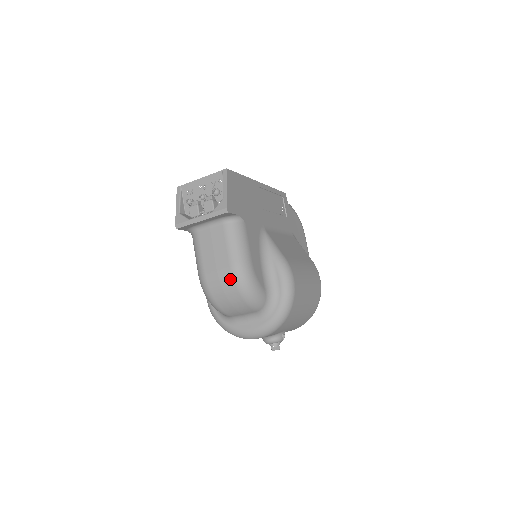
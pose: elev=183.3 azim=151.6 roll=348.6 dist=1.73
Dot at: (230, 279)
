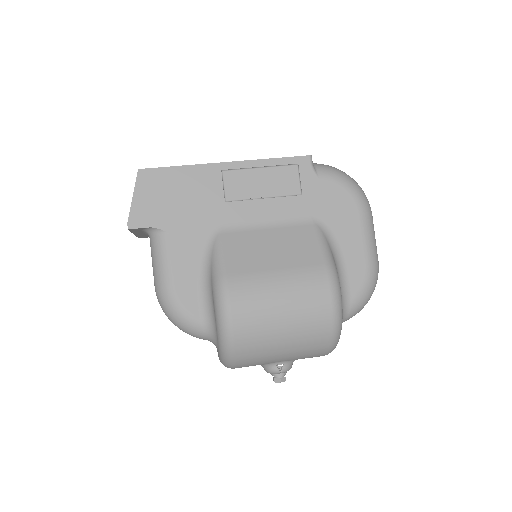
Dot at: (159, 303)
